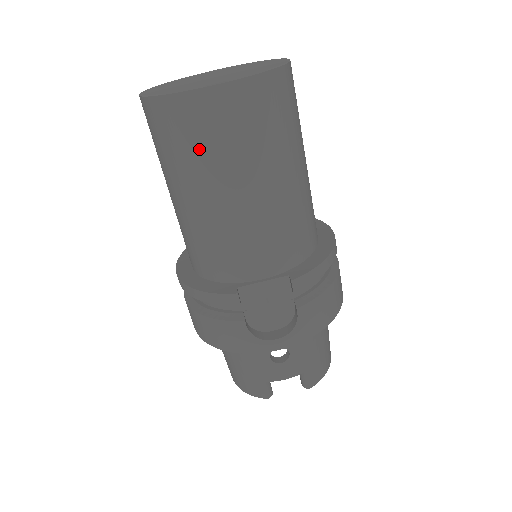
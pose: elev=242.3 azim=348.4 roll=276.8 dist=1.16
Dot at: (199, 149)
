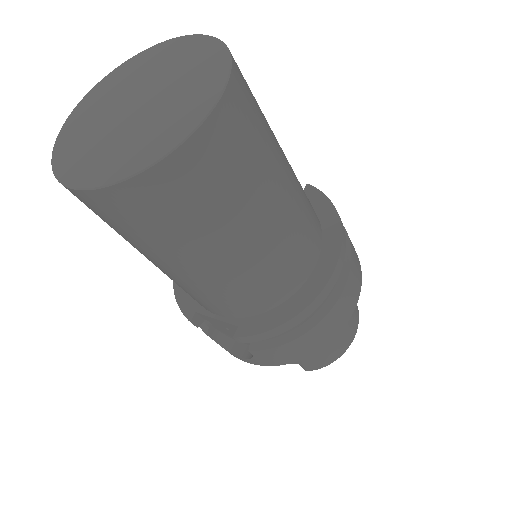
Dot at: occluded
